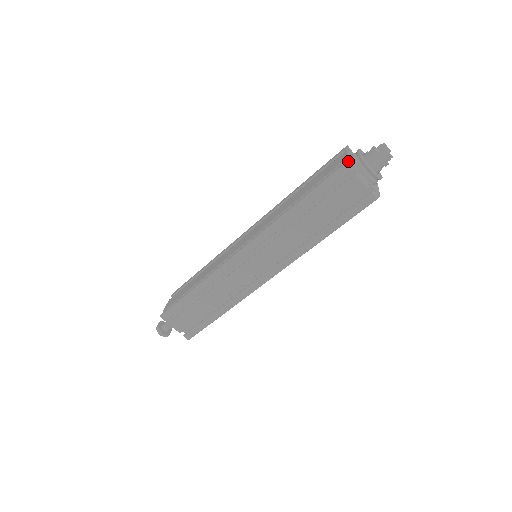
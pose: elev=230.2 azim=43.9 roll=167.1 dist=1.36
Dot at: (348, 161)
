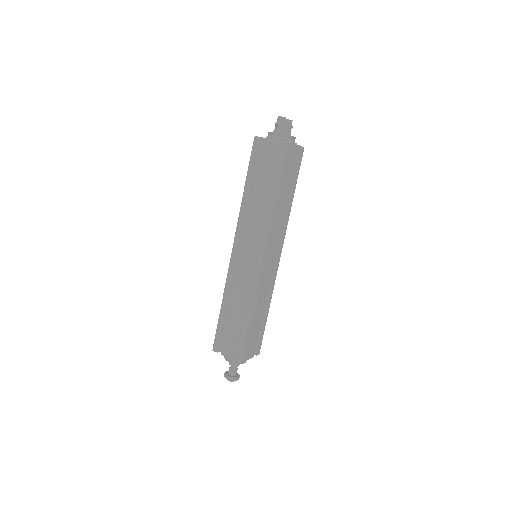
Dot at: (256, 136)
